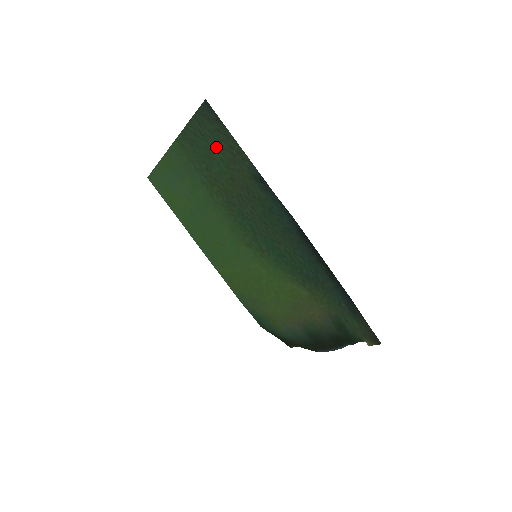
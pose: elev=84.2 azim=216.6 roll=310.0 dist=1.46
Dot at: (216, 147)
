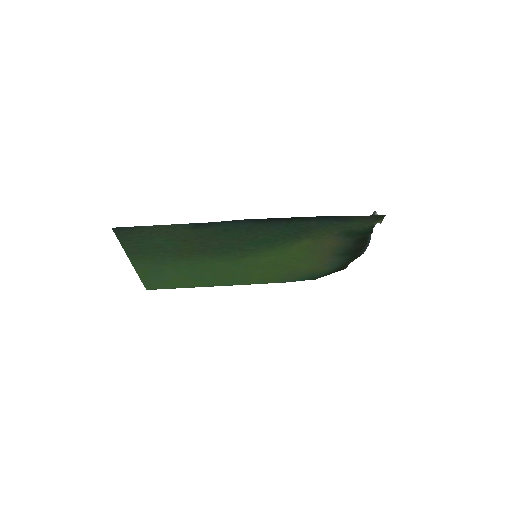
Dot at: (153, 239)
